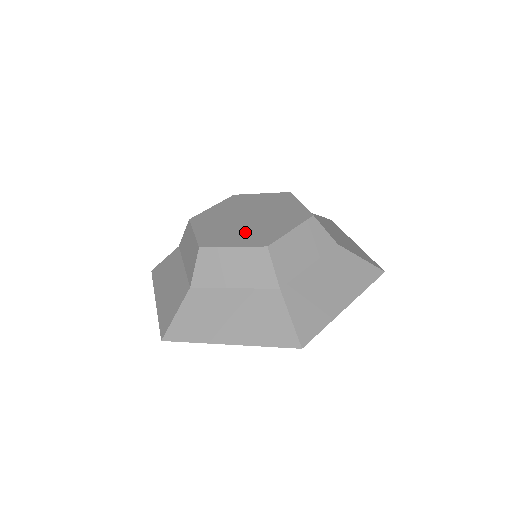
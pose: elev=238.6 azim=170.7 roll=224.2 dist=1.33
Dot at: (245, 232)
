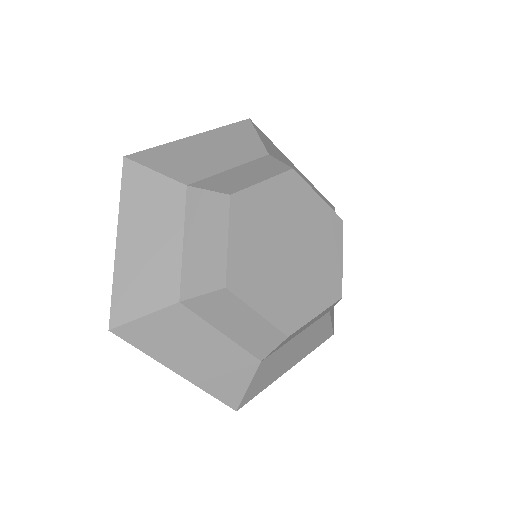
Dot at: (309, 284)
